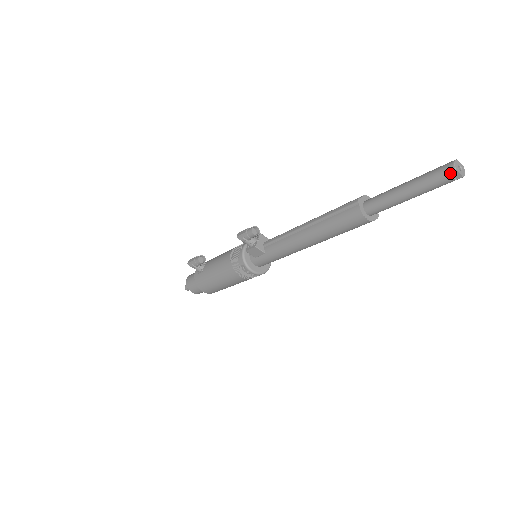
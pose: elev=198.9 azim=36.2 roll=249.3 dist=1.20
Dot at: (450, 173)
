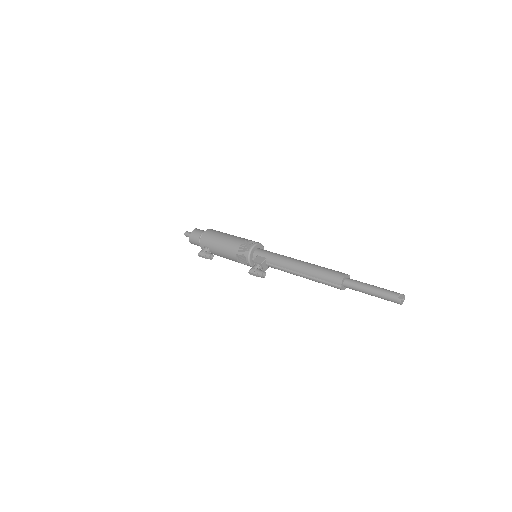
Dot at: occluded
